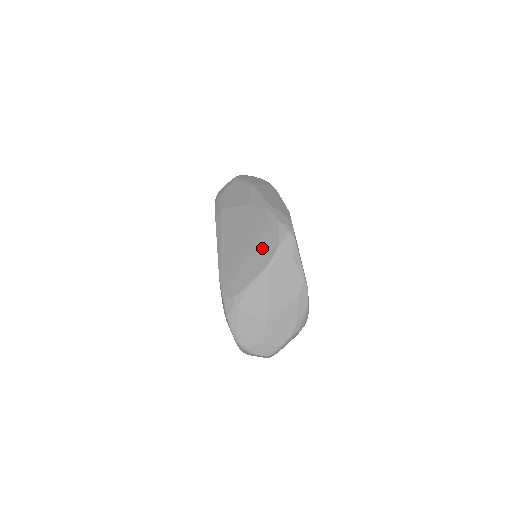
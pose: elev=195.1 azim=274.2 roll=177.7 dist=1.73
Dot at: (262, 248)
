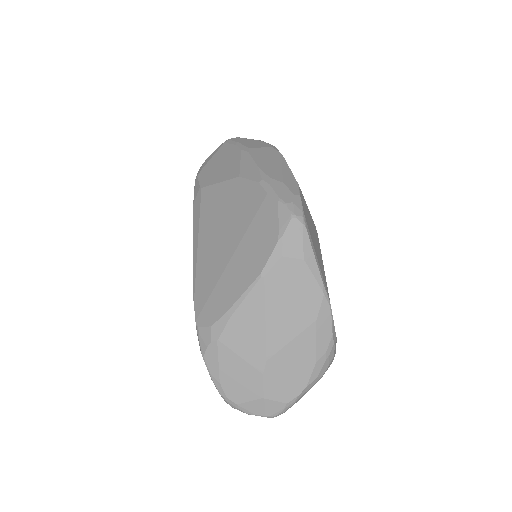
Dot at: (253, 245)
